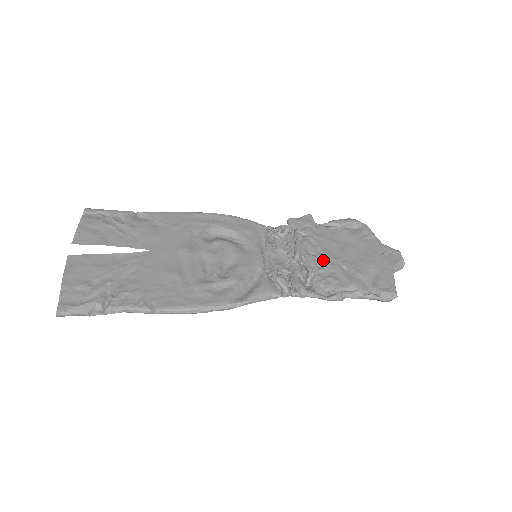
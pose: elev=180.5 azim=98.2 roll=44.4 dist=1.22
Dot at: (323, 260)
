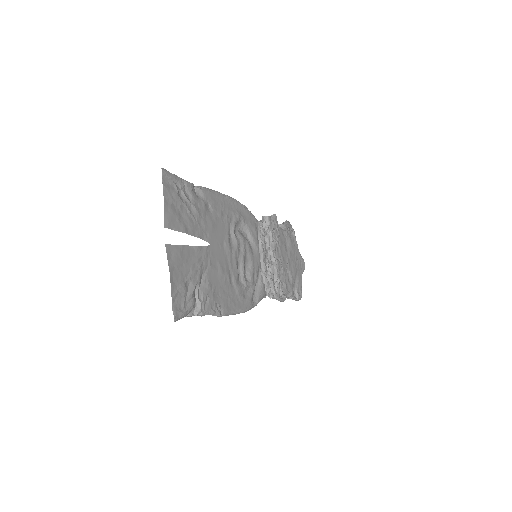
Dot at: (282, 266)
